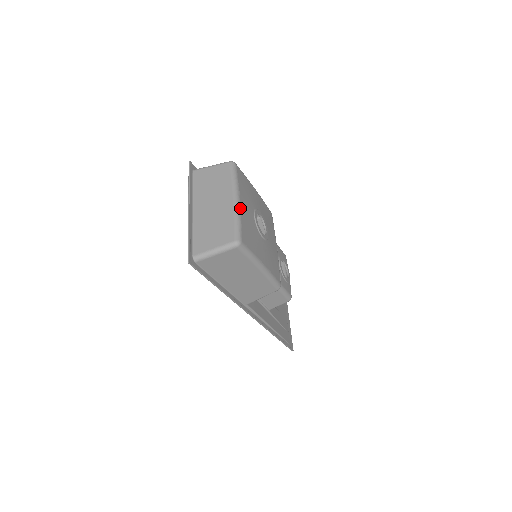
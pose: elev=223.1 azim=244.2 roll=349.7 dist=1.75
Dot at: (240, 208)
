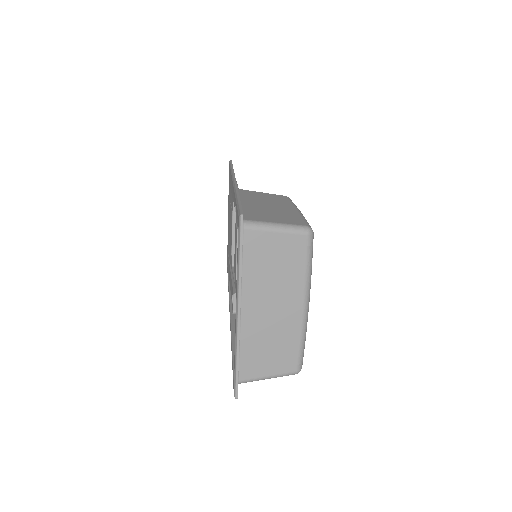
Dot at: occluded
